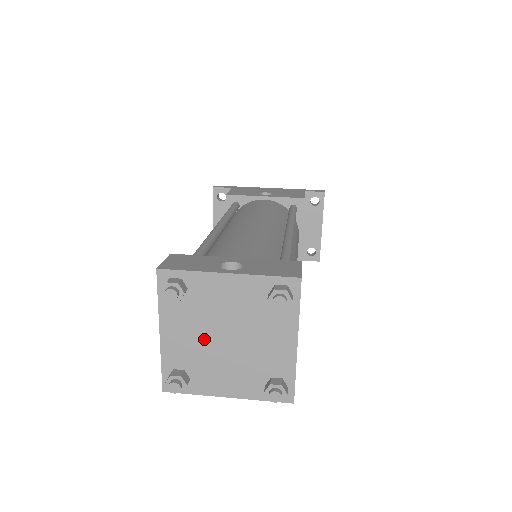
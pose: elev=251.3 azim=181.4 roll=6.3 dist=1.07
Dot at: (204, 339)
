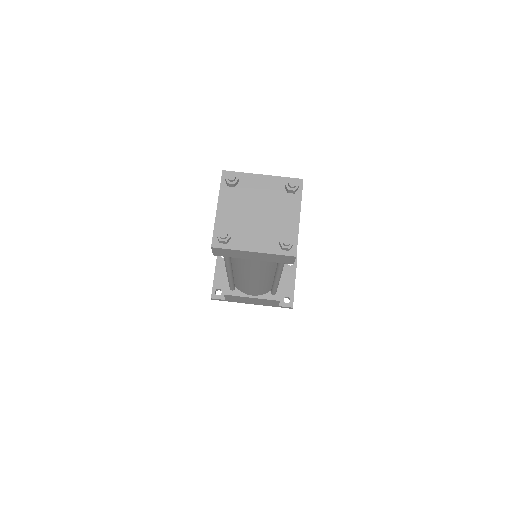
Dot at: (244, 212)
